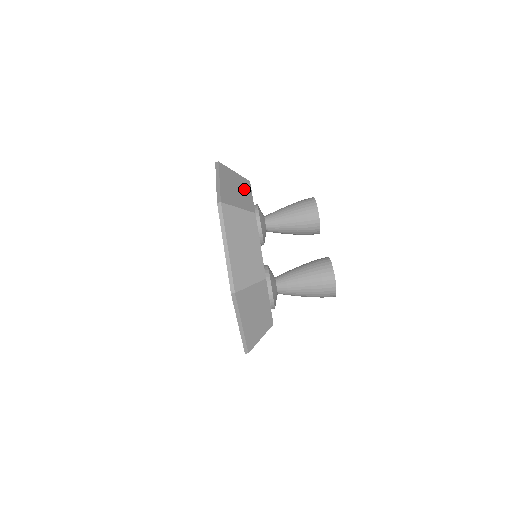
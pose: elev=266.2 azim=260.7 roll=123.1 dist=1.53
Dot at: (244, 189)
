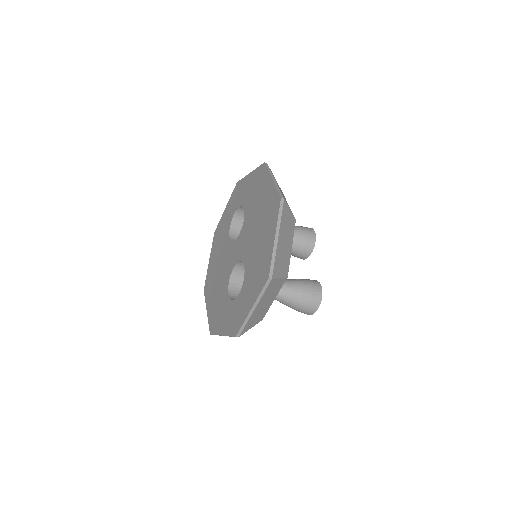
Dot at: occluded
